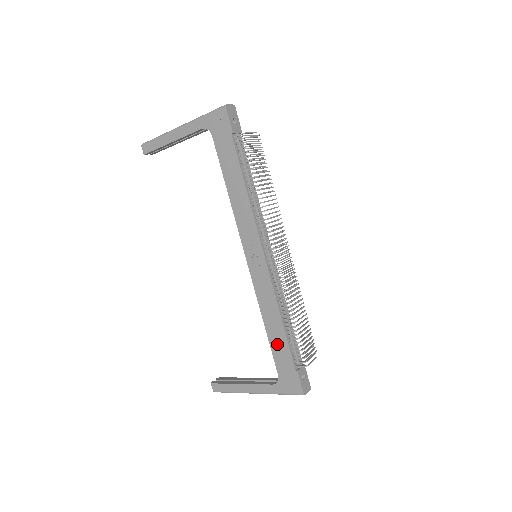
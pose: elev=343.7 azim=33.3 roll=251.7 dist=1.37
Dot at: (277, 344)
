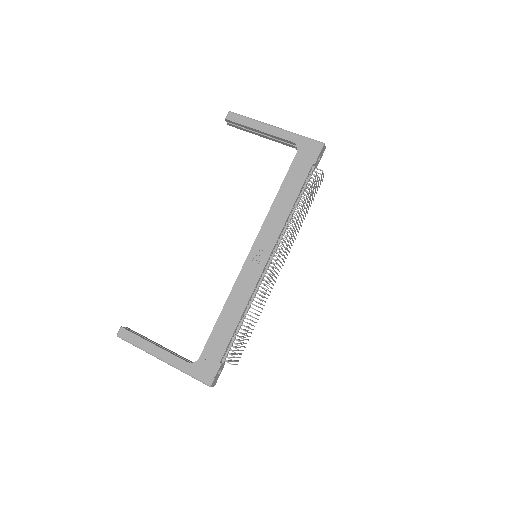
Dot at: (221, 332)
